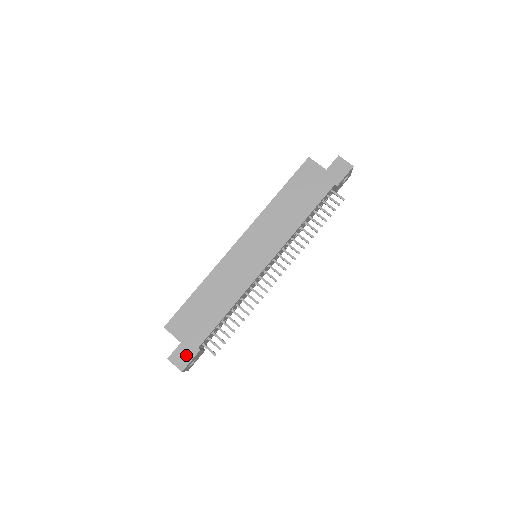
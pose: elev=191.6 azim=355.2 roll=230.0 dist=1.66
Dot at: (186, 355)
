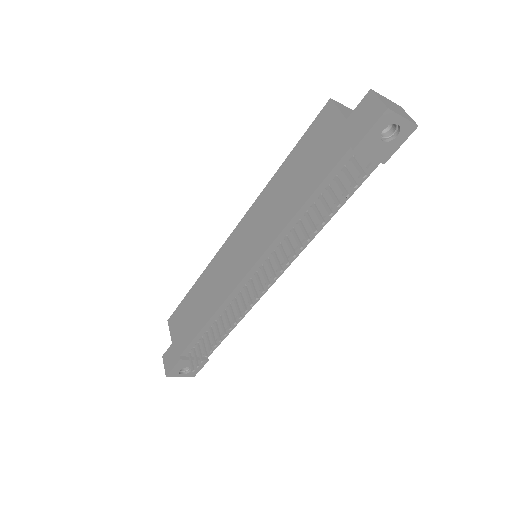
Dot at: (172, 359)
